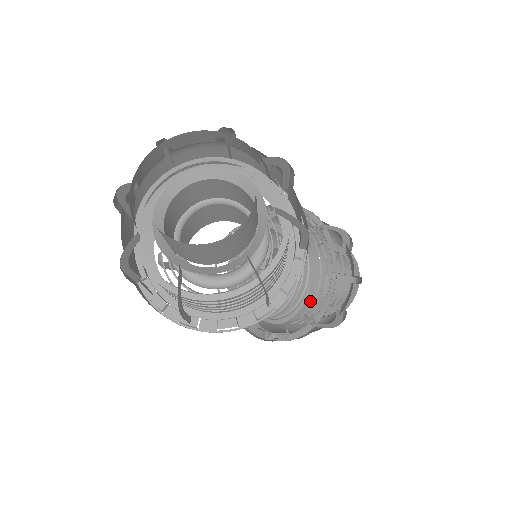
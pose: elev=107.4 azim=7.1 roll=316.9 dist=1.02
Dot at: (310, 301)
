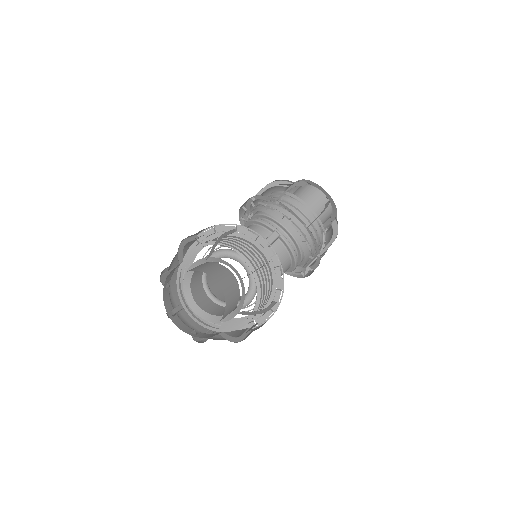
Dot at: (306, 247)
